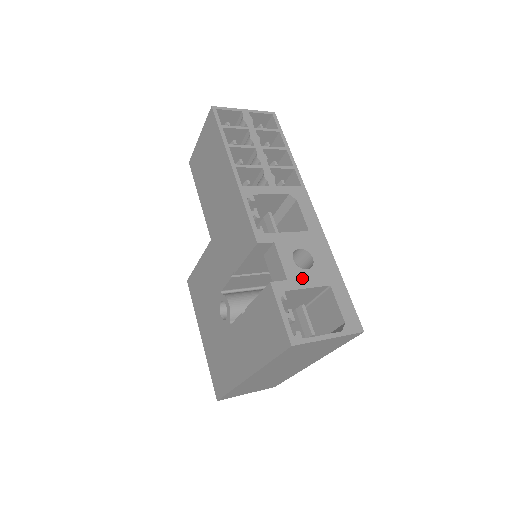
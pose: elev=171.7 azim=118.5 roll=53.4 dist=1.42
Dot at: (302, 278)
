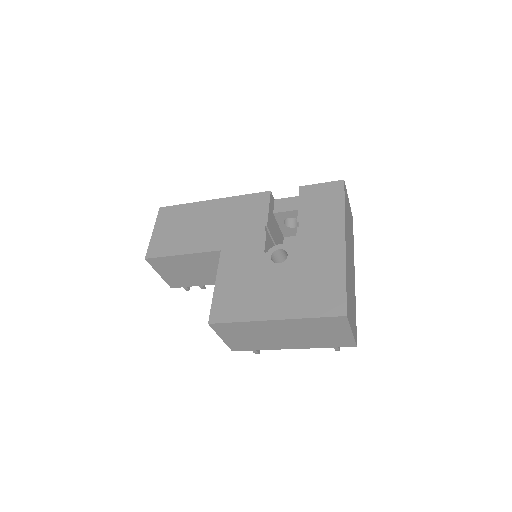
Dot at: occluded
